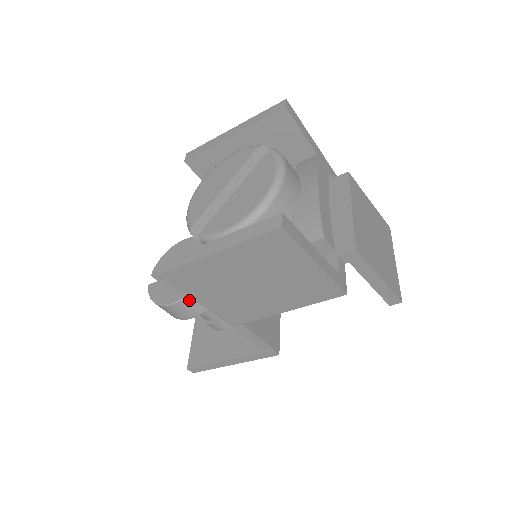
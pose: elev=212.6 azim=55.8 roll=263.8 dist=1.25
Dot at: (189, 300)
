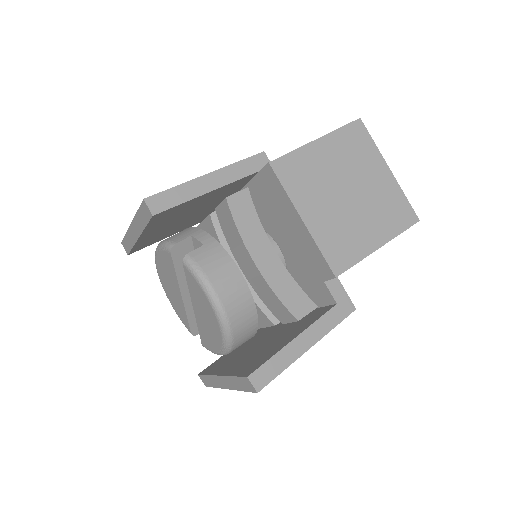
Dot at: occluded
